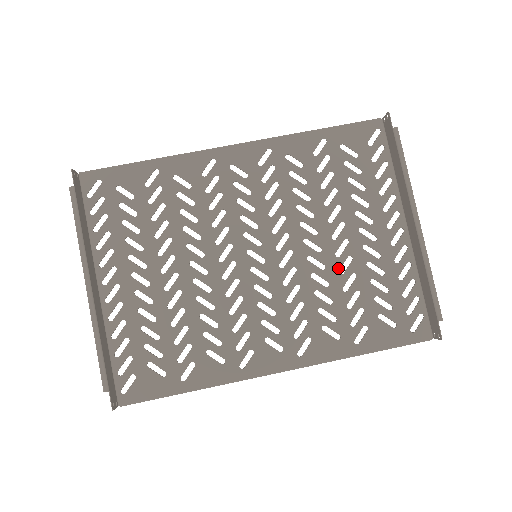
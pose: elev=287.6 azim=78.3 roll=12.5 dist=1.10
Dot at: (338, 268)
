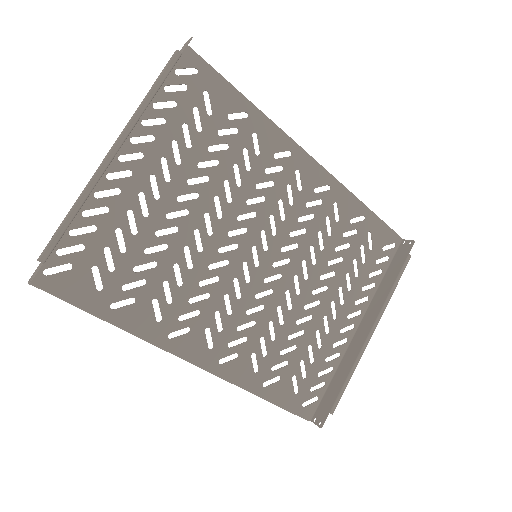
Dot at: (298, 317)
